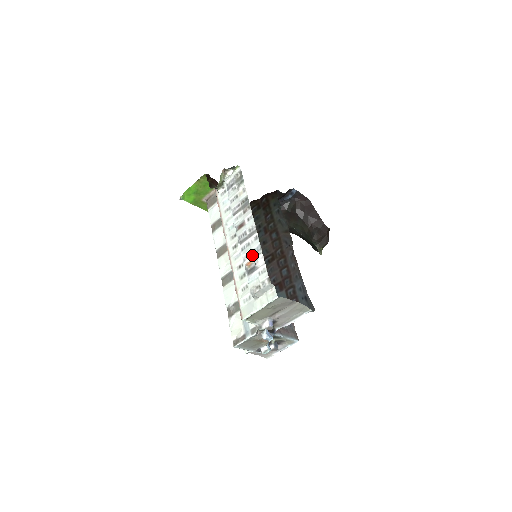
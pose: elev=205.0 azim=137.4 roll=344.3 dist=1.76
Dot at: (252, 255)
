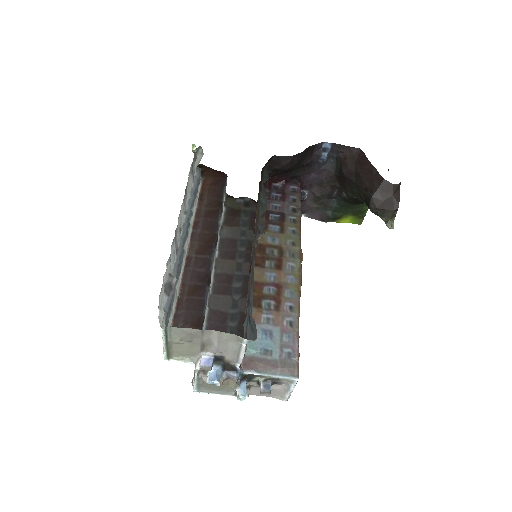
Dot at: (169, 267)
